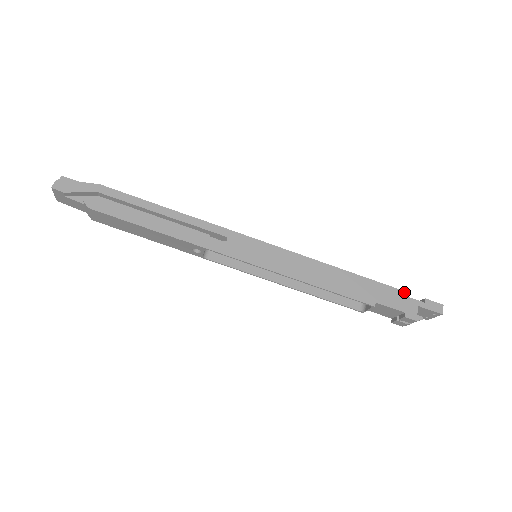
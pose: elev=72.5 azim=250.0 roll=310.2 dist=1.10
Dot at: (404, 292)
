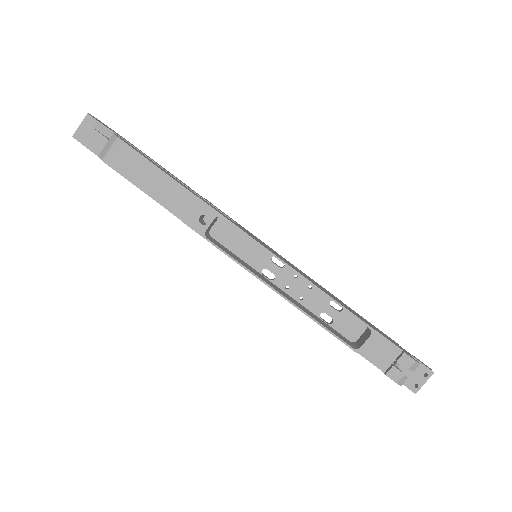
Dot at: (394, 341)
